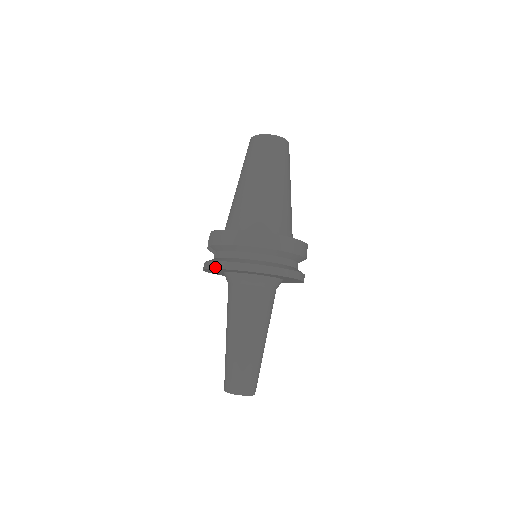
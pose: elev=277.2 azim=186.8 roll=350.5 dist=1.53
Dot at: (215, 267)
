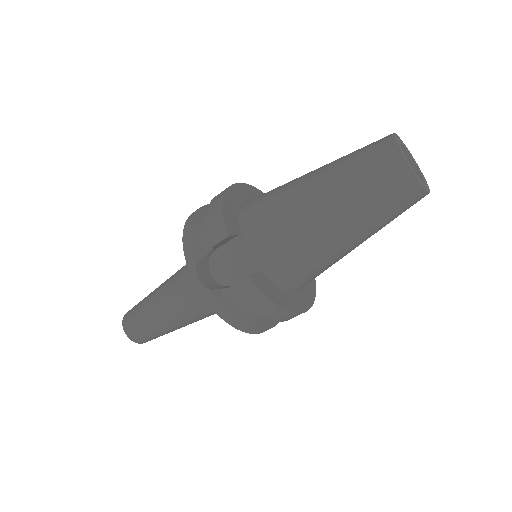
Dot at: (225, 320)
